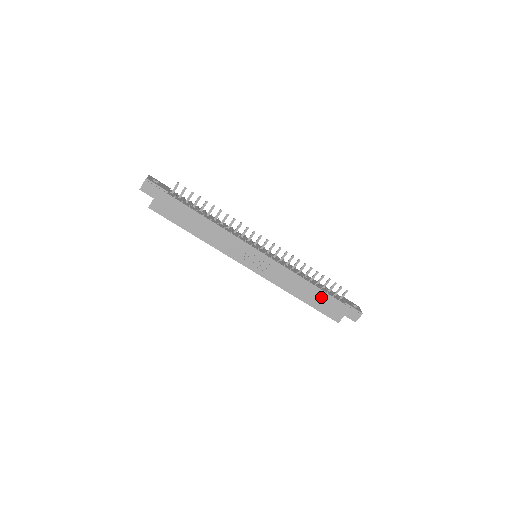
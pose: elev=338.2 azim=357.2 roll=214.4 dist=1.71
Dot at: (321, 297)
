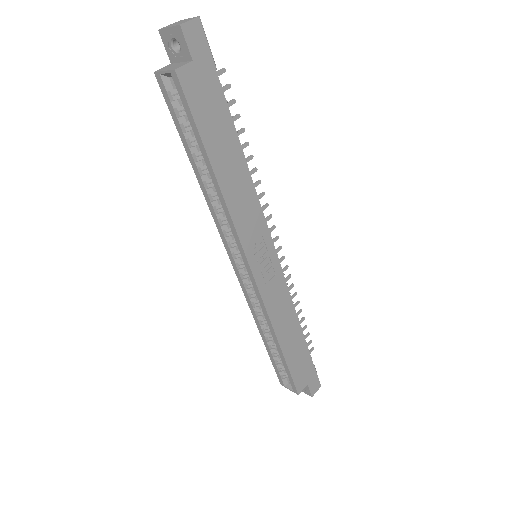
Dot at: (300, 349)
